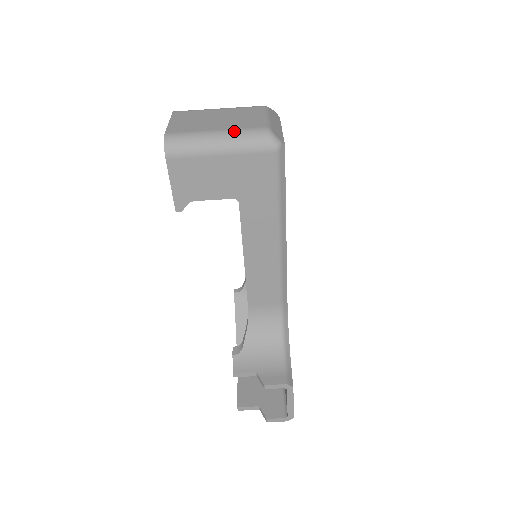
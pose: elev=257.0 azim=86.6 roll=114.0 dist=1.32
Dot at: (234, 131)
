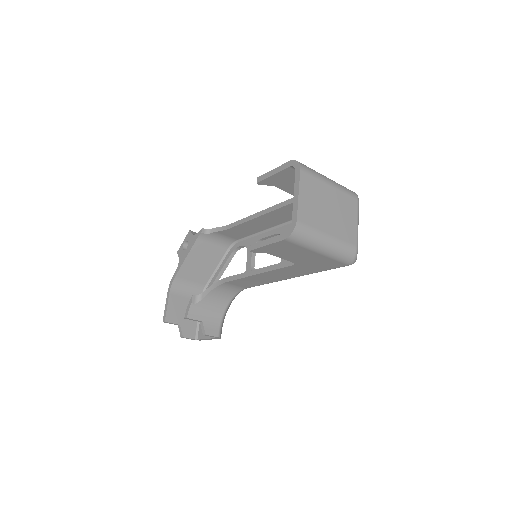
Dot at: (339, 242)
